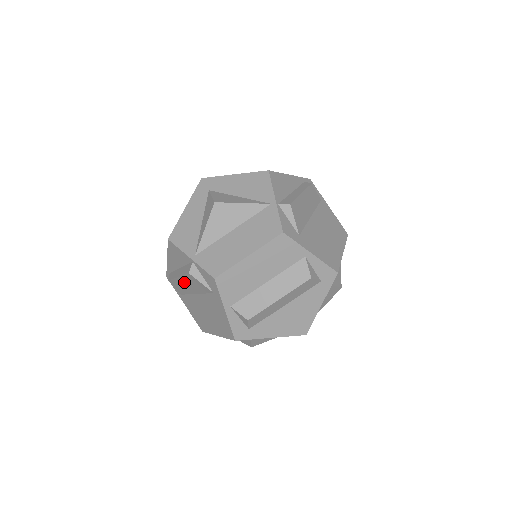
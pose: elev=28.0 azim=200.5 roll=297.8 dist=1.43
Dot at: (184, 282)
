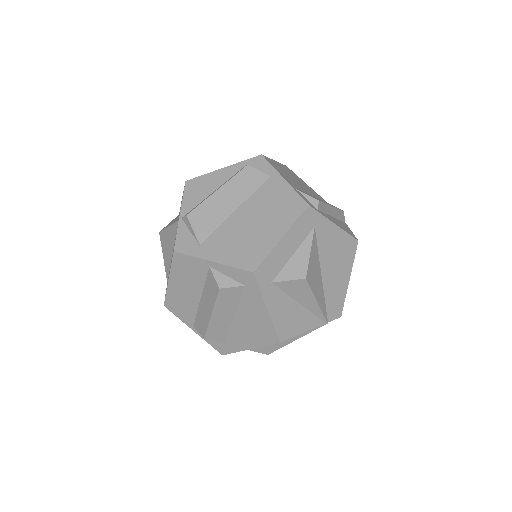
Dot at: occluded
